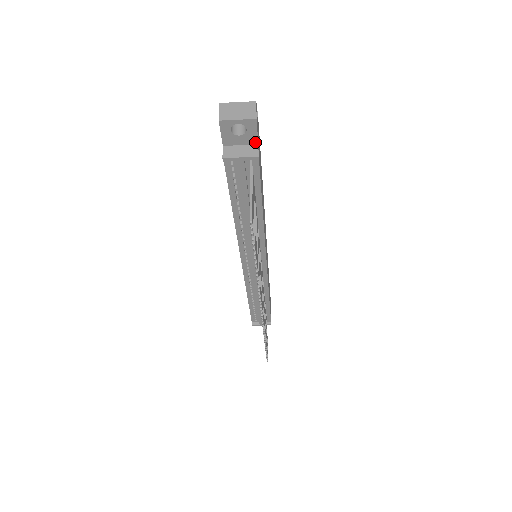
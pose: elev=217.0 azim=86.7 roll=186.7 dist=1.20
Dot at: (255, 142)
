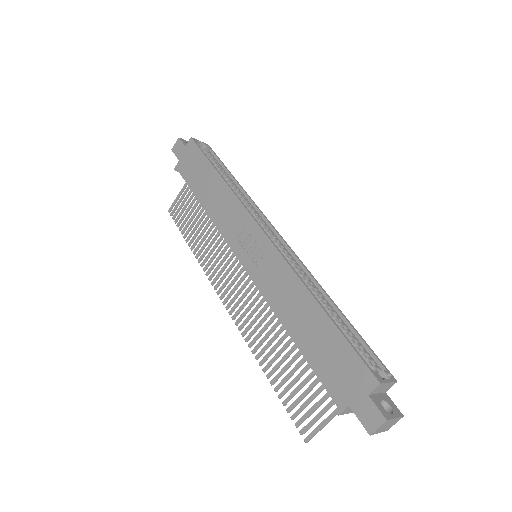
Dot at: occluded
